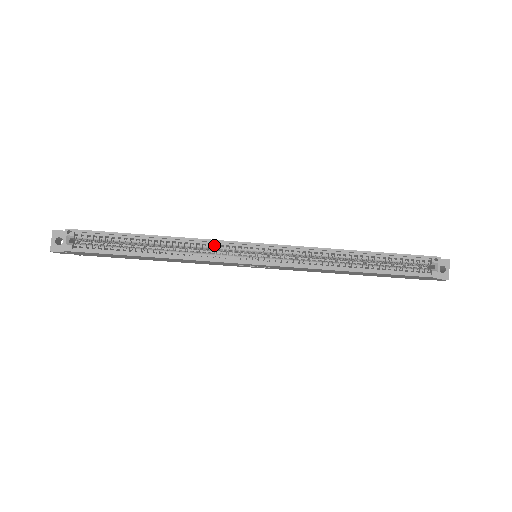
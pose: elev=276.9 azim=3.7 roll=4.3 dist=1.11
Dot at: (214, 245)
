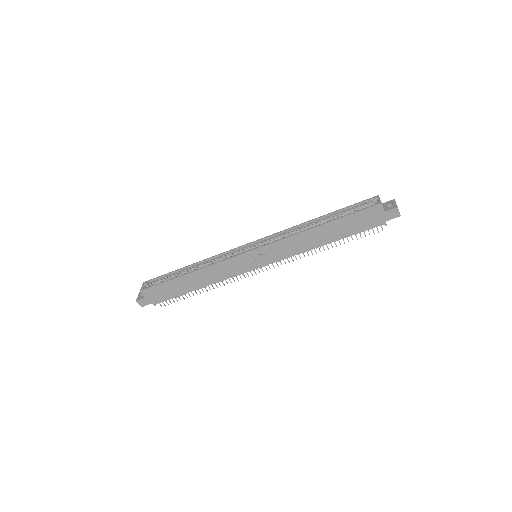
Dot at: occluded
